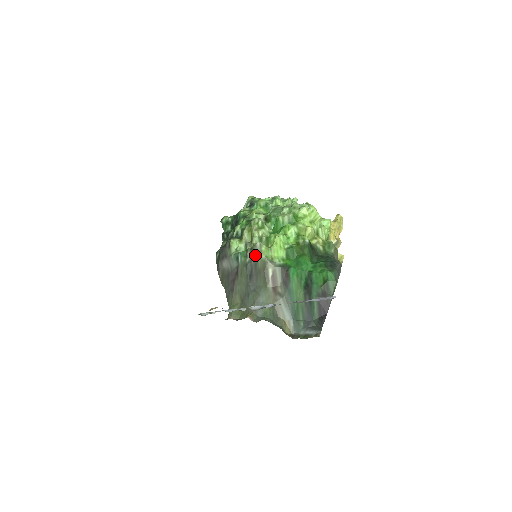
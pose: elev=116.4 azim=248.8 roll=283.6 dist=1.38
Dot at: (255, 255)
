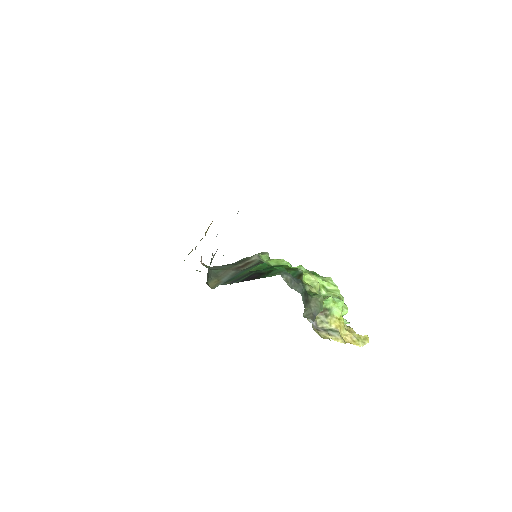
Dot at: occluded
